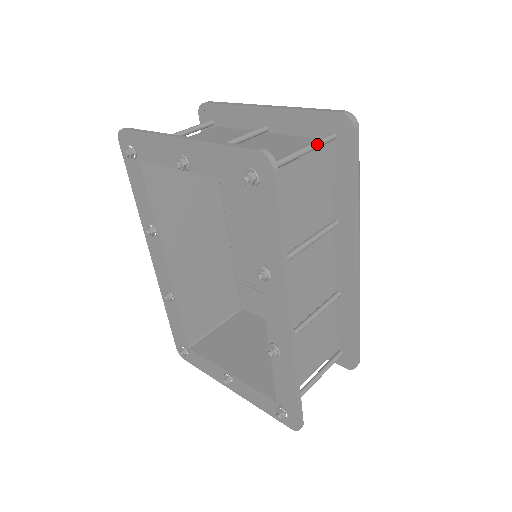
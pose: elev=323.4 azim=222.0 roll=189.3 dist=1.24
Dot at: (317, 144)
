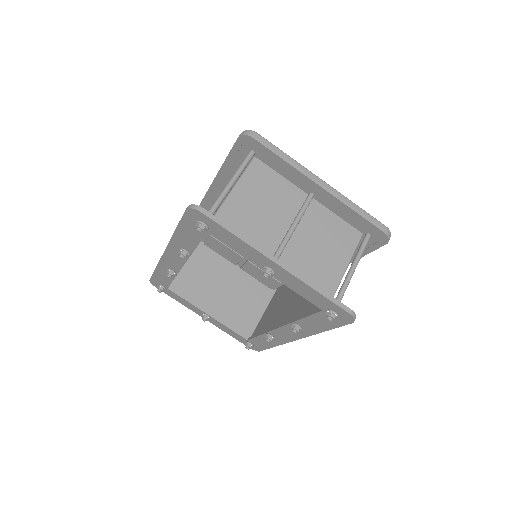
Dot at: occluded
